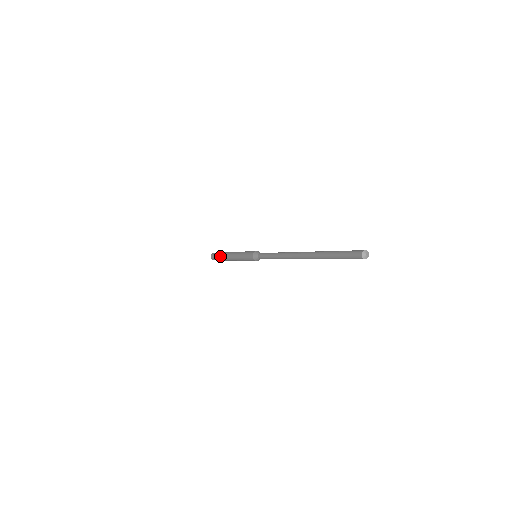
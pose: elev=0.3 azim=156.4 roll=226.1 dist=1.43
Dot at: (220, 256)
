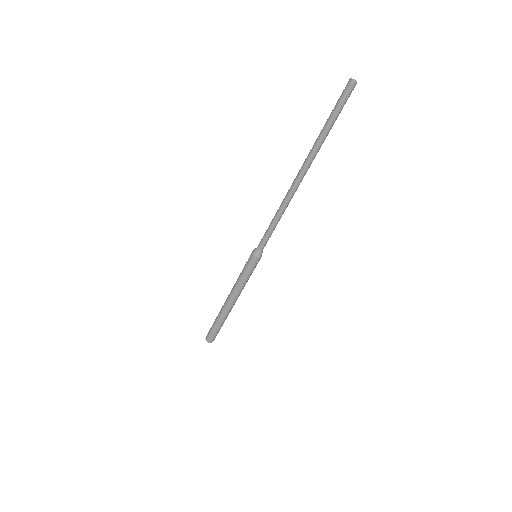
Dot at: occluded
